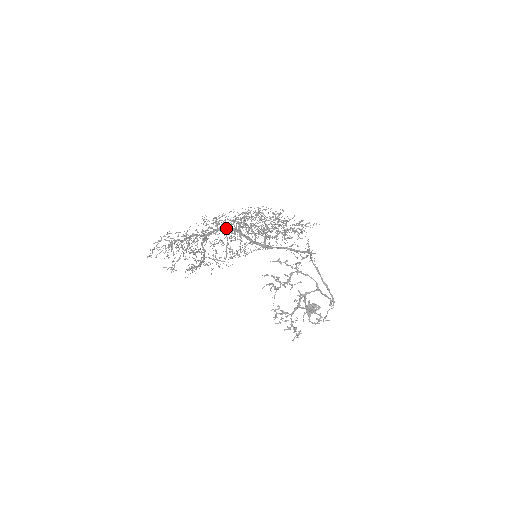
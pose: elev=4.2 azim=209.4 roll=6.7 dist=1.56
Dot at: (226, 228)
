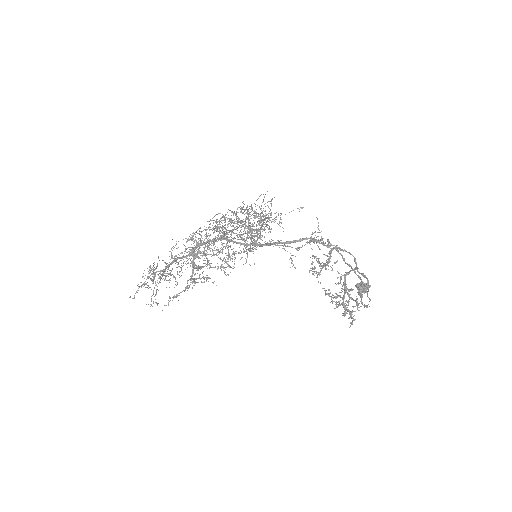
Dot at: (192, 248)
